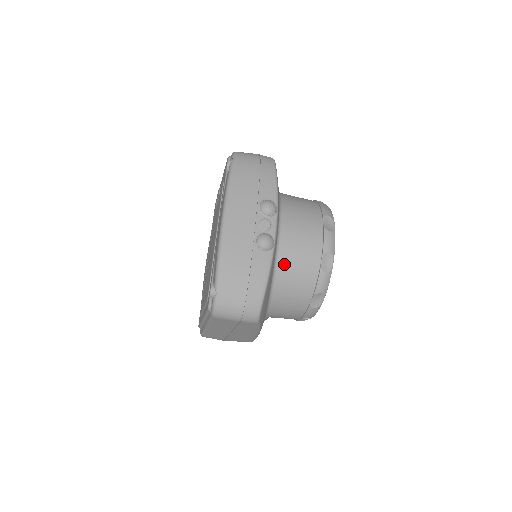
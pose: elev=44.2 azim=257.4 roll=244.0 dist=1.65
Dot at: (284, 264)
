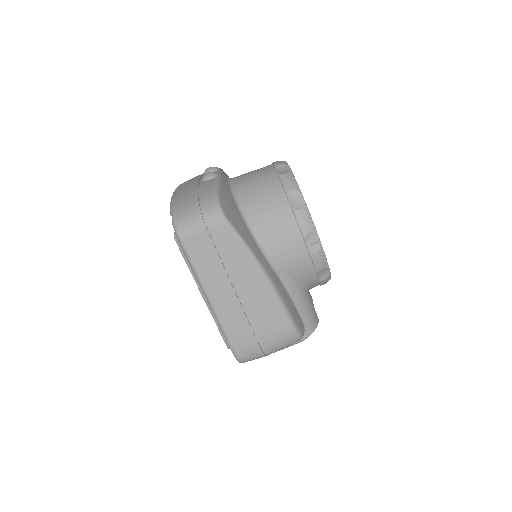
Dot at: (241, 189)
